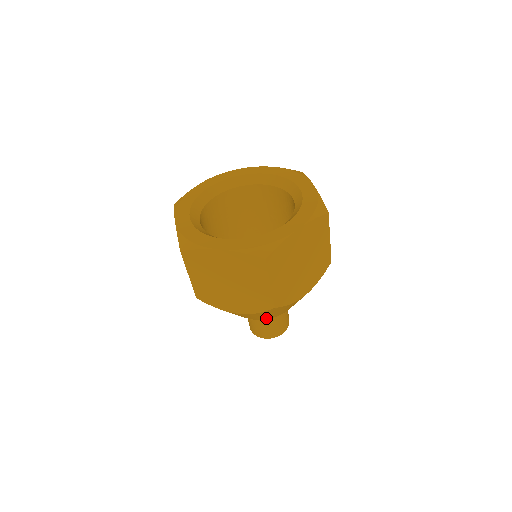
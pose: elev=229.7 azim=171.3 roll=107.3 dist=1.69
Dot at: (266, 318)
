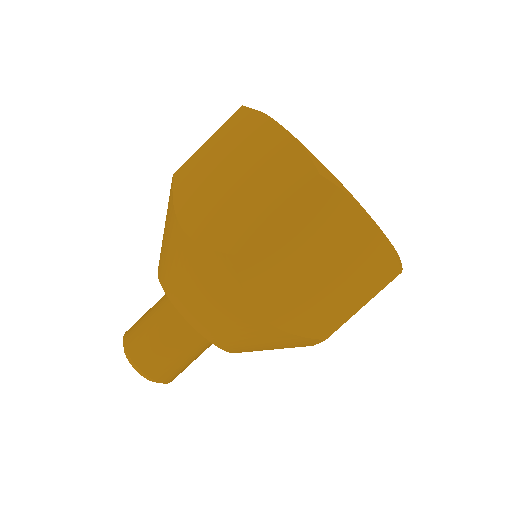
Dot at: (181, 303)
